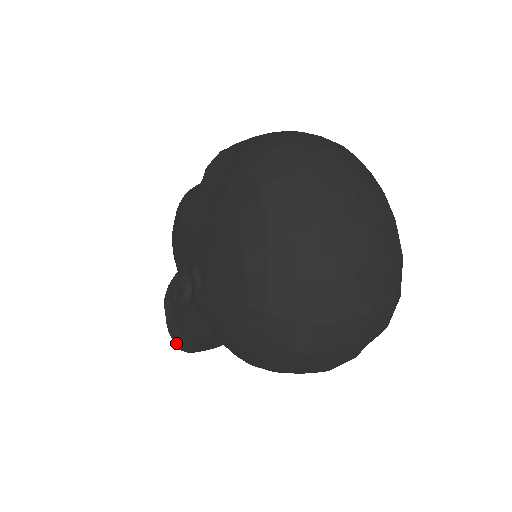
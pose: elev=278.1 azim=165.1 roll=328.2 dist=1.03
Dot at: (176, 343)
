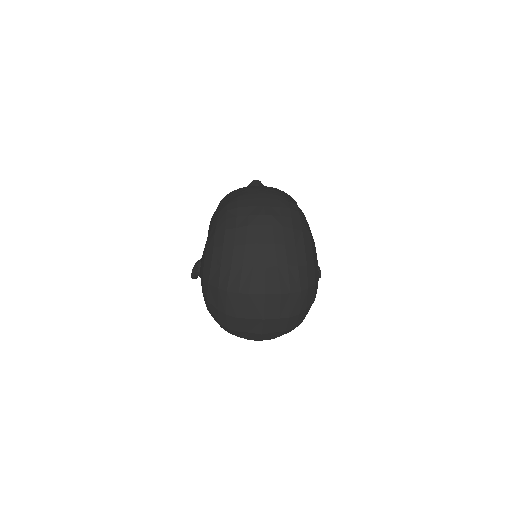
Dot at: occluded
